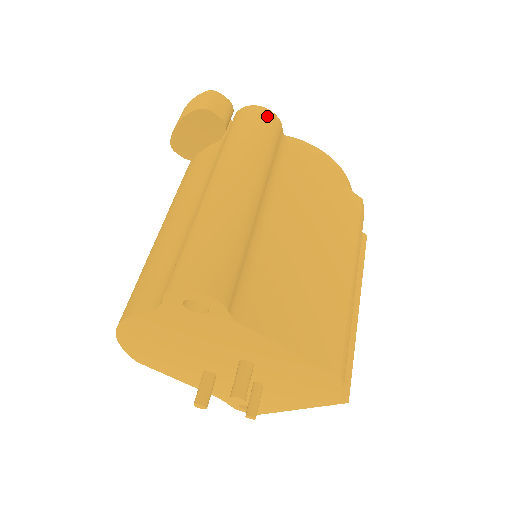
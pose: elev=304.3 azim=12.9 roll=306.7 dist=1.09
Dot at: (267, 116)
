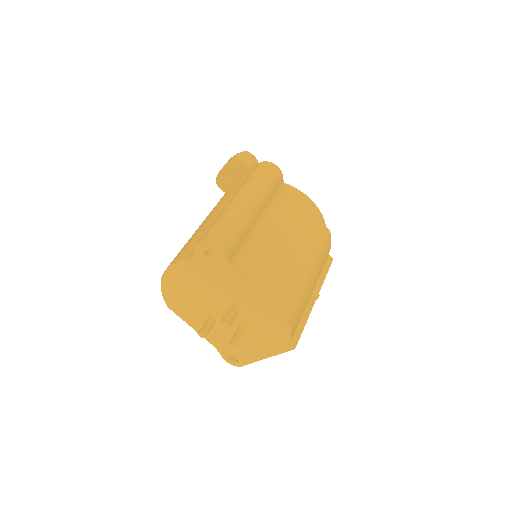
Dot at: (274, 168)
